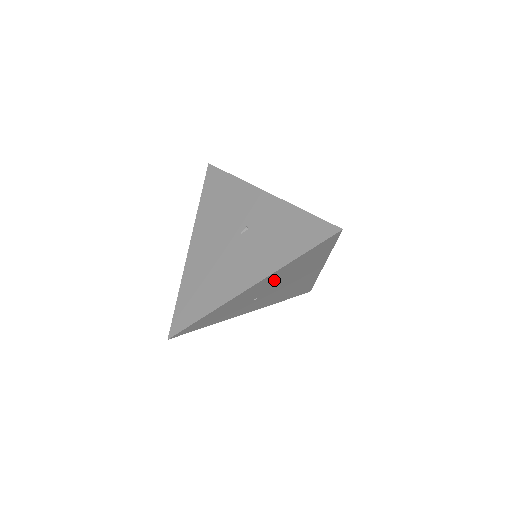
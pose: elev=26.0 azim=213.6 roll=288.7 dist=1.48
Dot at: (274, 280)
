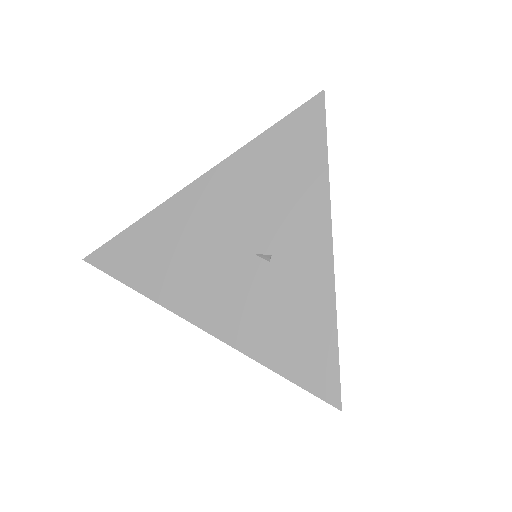
Dot at: occluded
